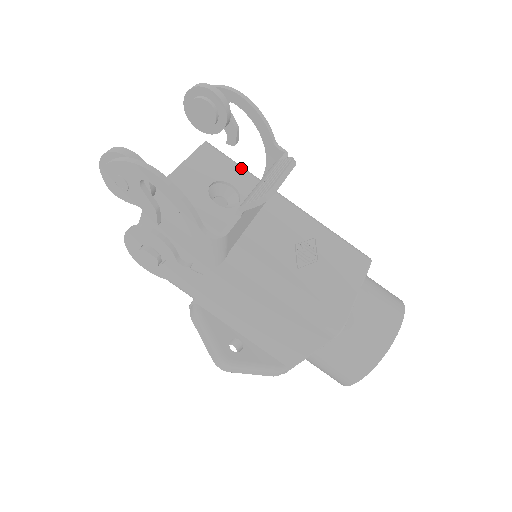
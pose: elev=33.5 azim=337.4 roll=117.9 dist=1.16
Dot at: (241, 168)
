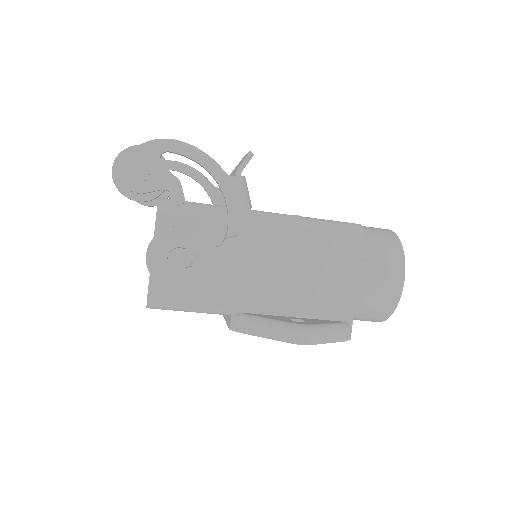
Dot at: occluded
